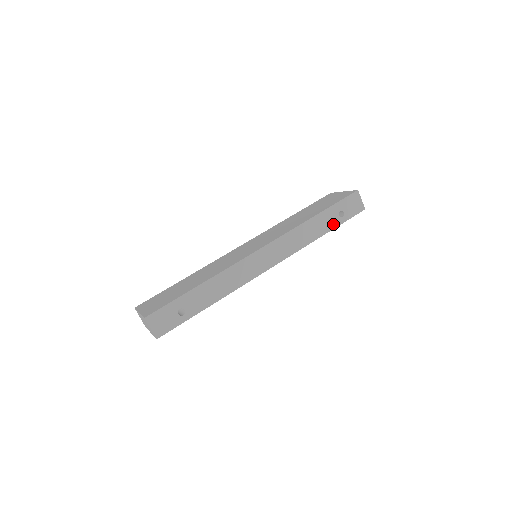
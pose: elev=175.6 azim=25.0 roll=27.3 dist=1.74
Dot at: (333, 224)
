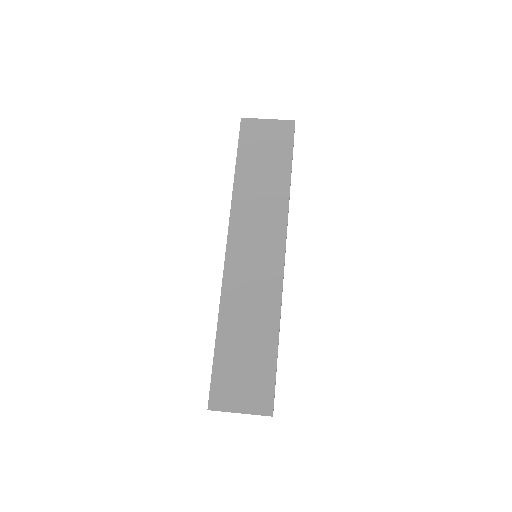
Dot at: occluded
